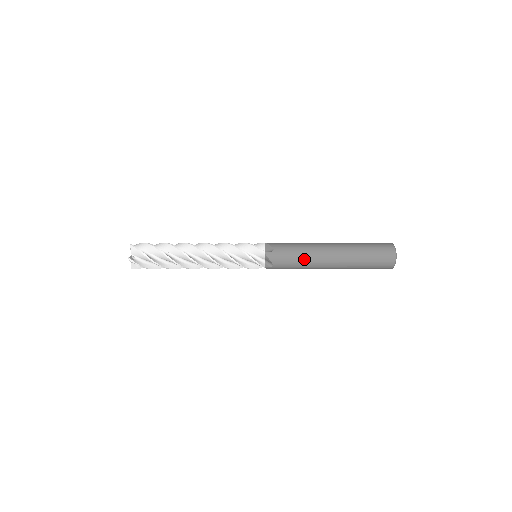
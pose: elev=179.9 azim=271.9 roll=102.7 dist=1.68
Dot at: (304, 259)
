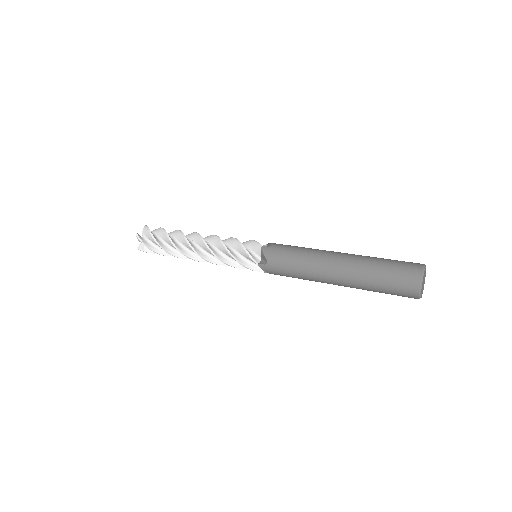
Dot at: (302, 259)
